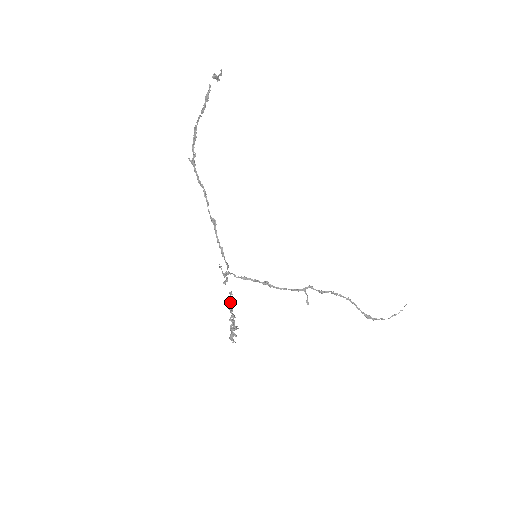
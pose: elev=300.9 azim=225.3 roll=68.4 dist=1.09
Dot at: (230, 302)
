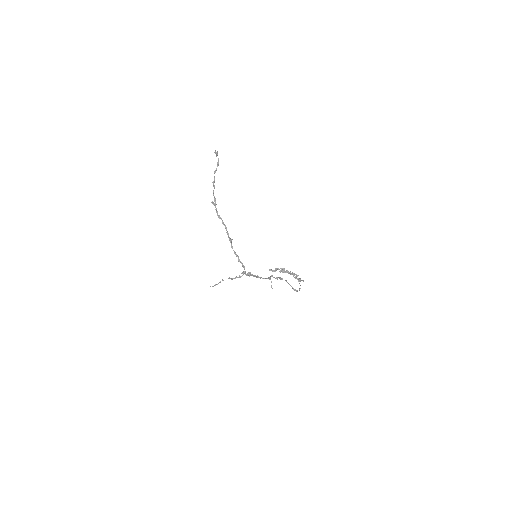
Dot at: (281, 268)
